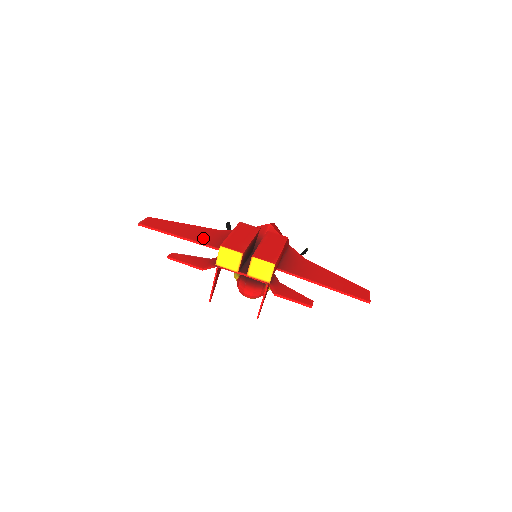
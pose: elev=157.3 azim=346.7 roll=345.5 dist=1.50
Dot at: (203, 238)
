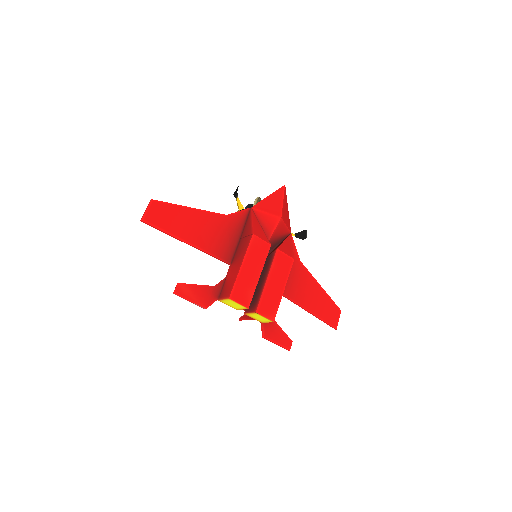
Dot at: (209, 241)
